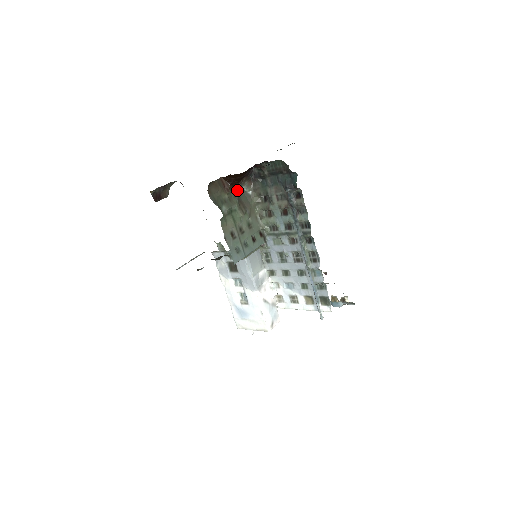
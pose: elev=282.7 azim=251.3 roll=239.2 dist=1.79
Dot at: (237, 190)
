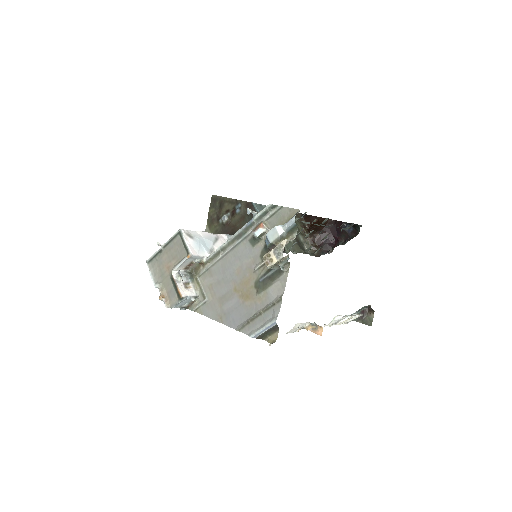
Dot at: (305, 244)
